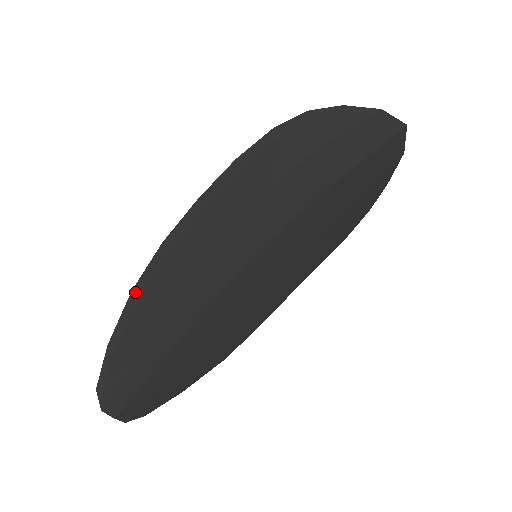
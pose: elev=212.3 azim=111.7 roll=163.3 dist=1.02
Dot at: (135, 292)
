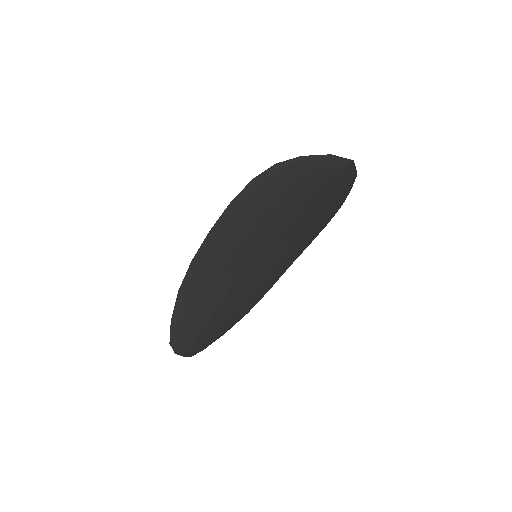
Dot at: (181, 291)
